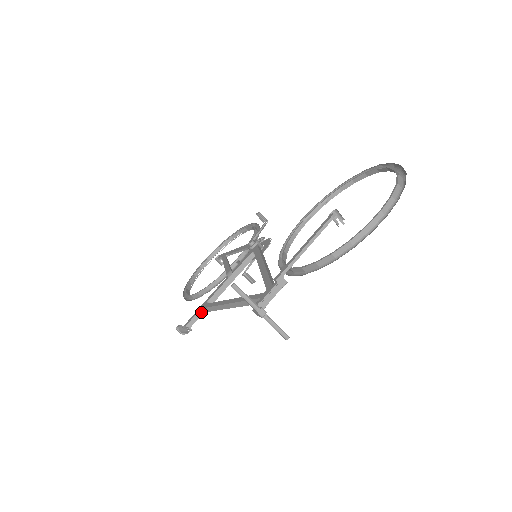
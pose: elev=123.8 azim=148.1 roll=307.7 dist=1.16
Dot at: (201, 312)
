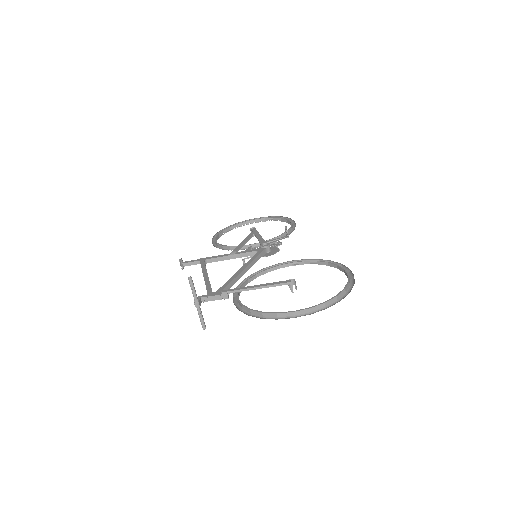
Dot at: (198, 262)
